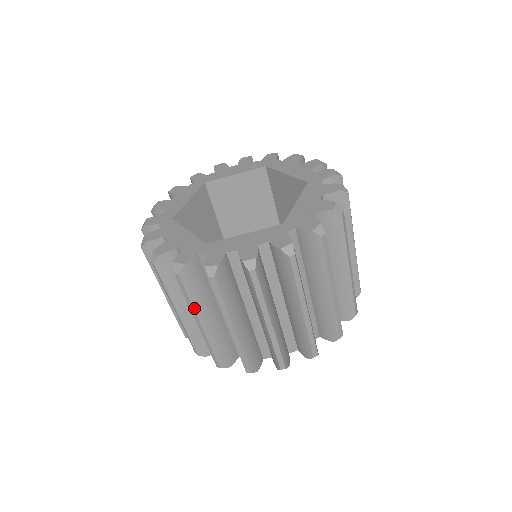
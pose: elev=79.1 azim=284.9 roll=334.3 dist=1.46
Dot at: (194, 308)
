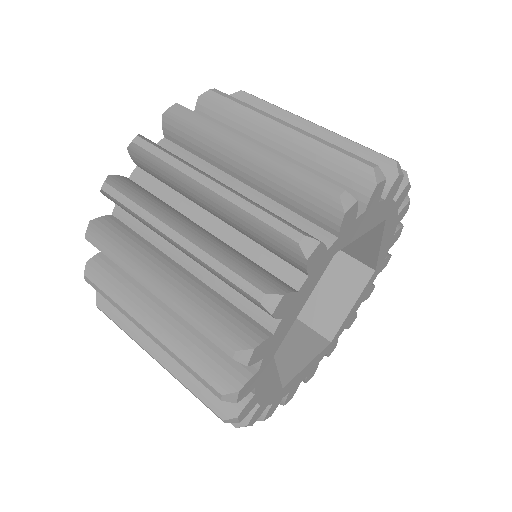
Dot at: (123, 308)
